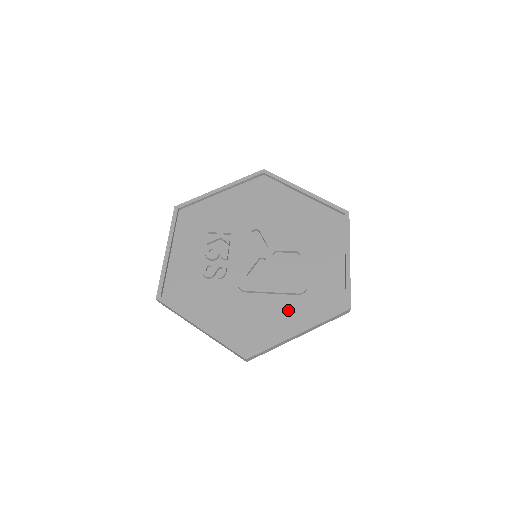
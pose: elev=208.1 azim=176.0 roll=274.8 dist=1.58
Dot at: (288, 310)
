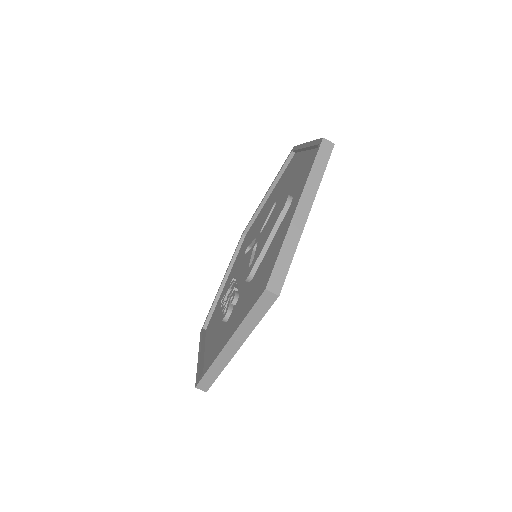
Dot at: (286, 223)
